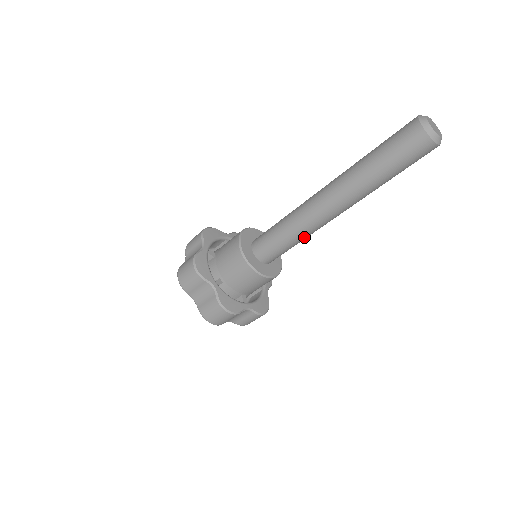
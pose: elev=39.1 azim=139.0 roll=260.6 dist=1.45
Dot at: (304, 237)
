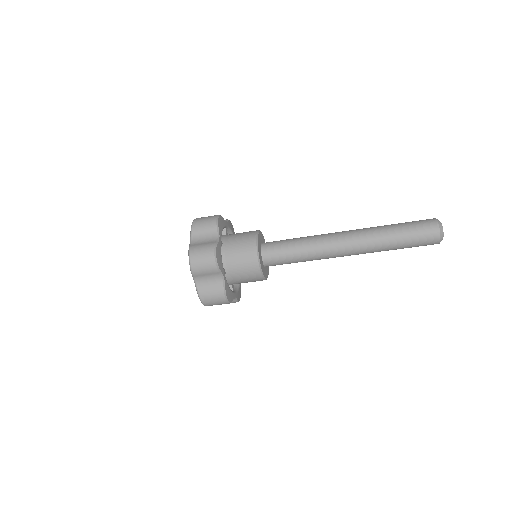
Dot at: (310, 260)
